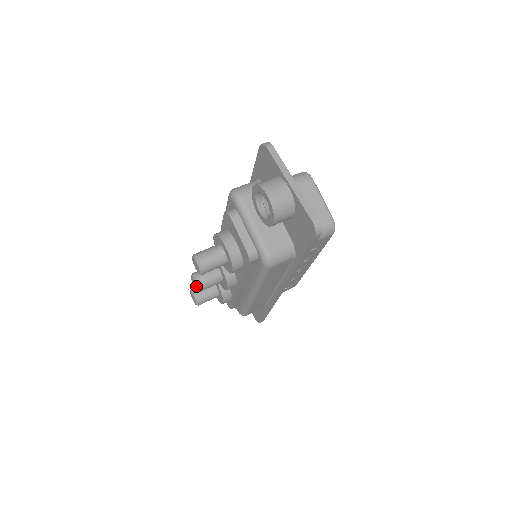
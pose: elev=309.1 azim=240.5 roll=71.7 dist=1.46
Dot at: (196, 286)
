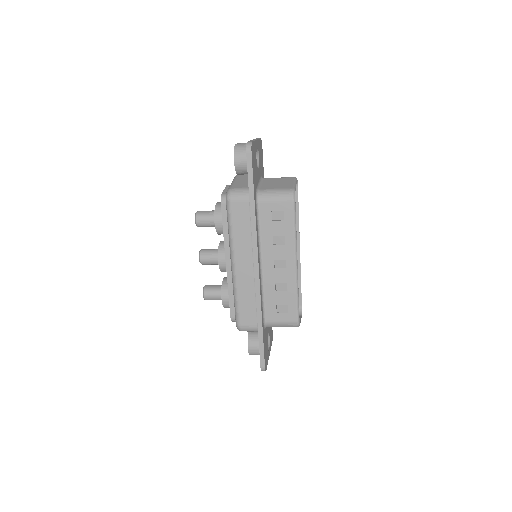
Dot at: (199, 255)
